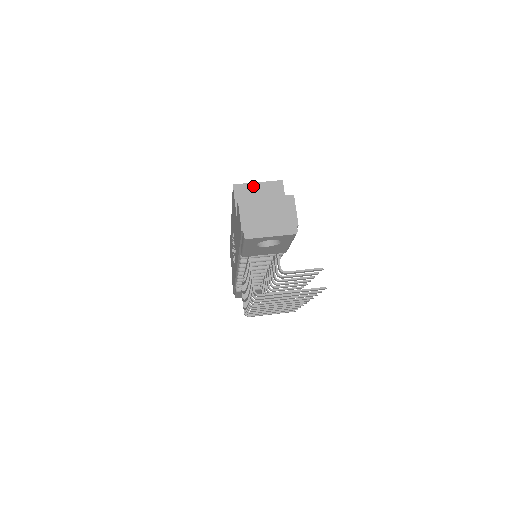
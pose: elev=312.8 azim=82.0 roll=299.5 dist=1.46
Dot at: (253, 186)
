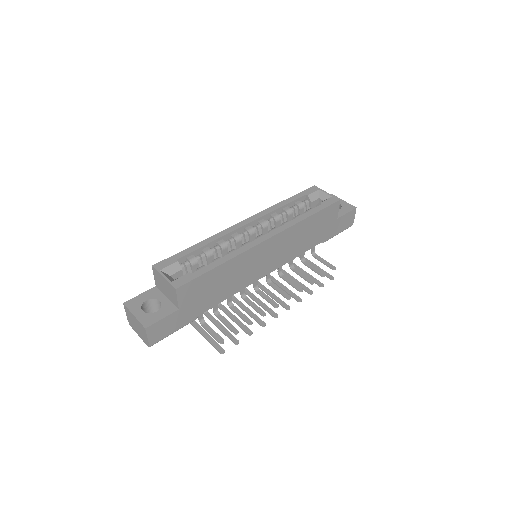
Dot at: (161, 277)
